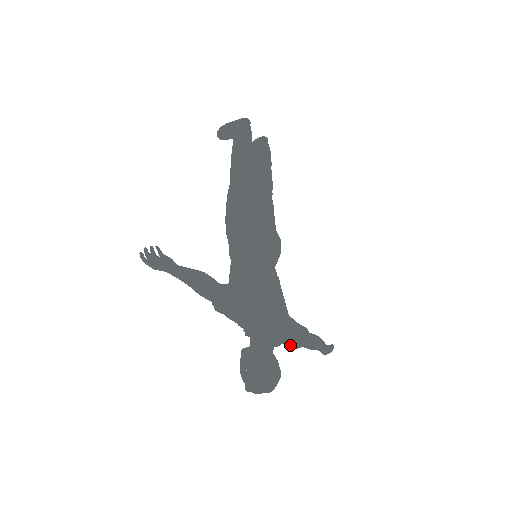
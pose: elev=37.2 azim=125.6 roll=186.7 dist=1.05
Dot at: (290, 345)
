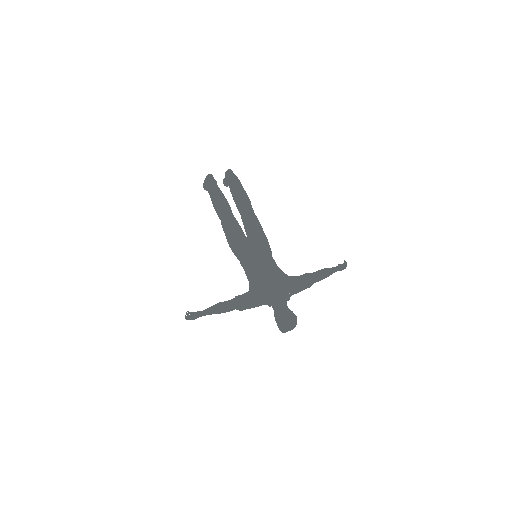
Dot at: occluded
